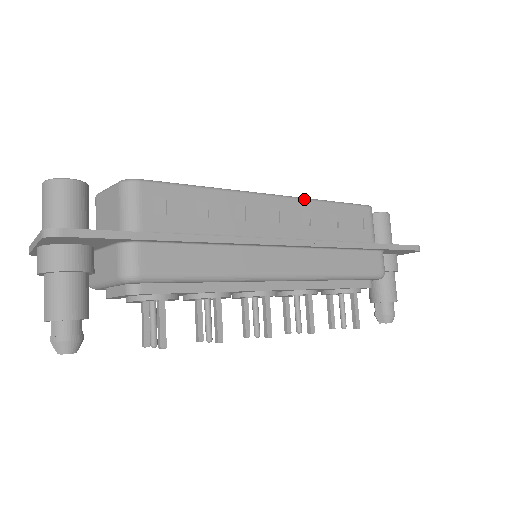
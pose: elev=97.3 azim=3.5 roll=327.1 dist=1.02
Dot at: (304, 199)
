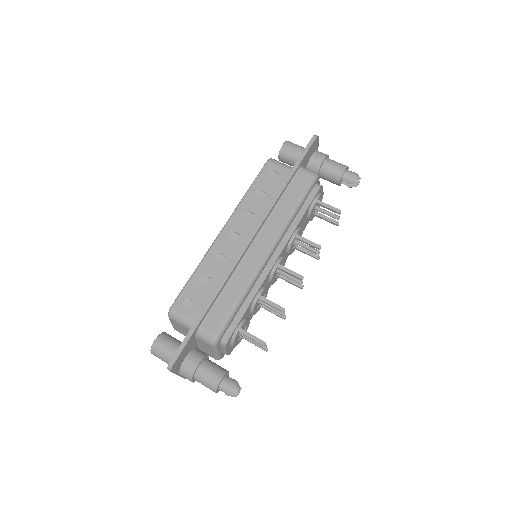
Dot at: (236, 209)
